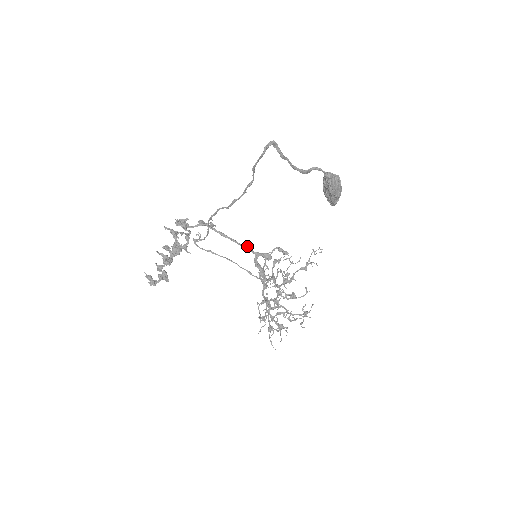
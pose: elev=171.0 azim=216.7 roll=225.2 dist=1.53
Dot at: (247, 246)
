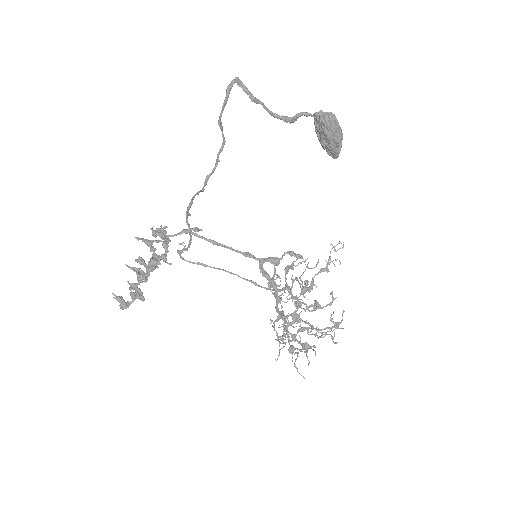
Dot at: (247, 252)
